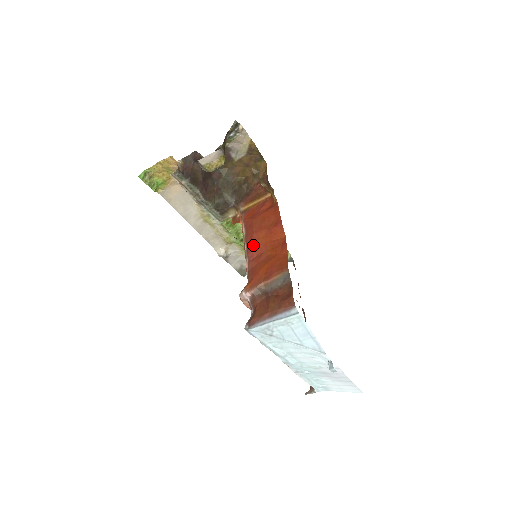
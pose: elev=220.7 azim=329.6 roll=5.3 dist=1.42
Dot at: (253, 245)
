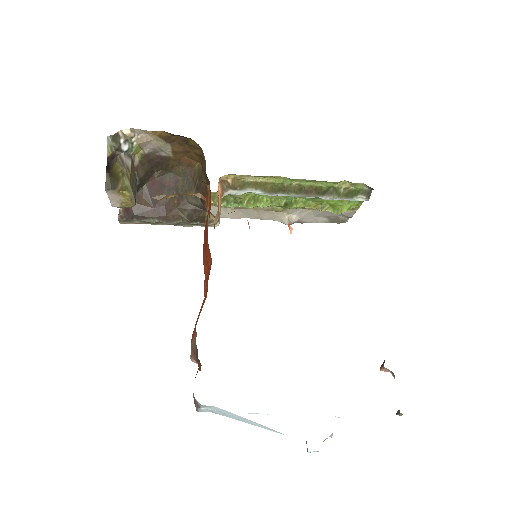
Dot at: occluded
